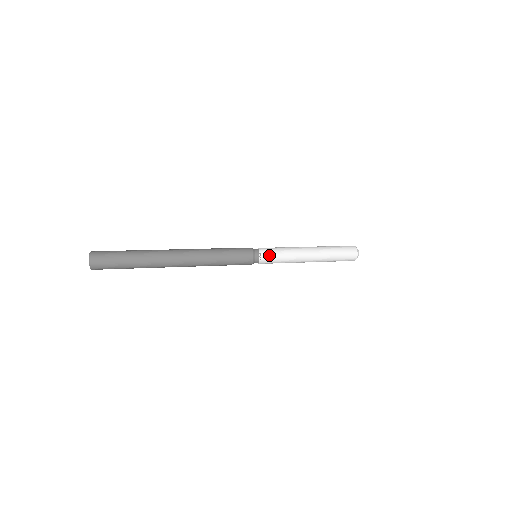
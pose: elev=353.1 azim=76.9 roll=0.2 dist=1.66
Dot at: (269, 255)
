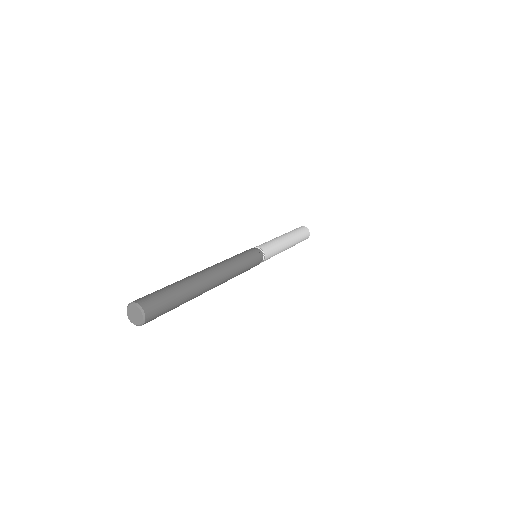
Dot at: (269, 252)
